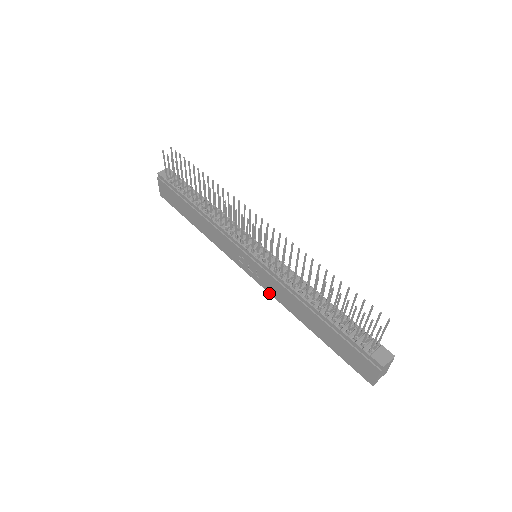
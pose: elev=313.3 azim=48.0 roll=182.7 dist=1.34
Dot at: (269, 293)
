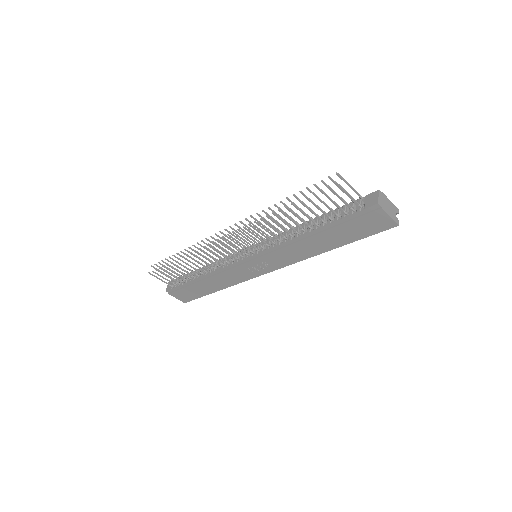
Dot at: occluded
